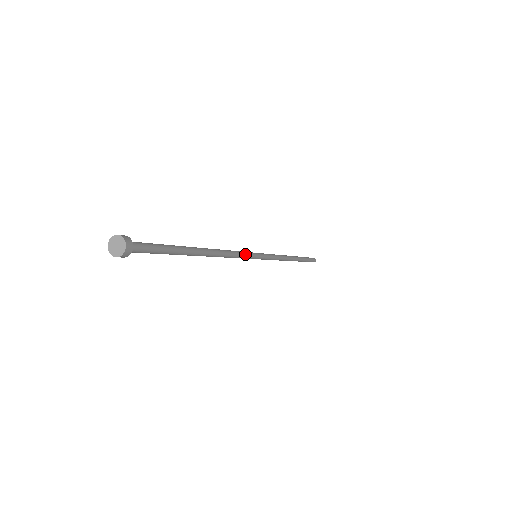
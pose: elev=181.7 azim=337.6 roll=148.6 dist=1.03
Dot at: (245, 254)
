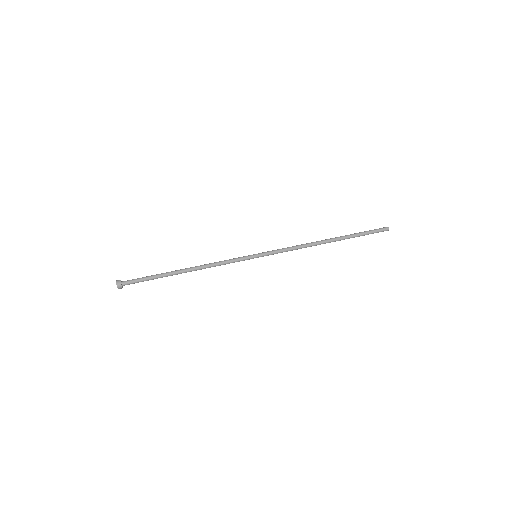
Dot at: (235, 261)
